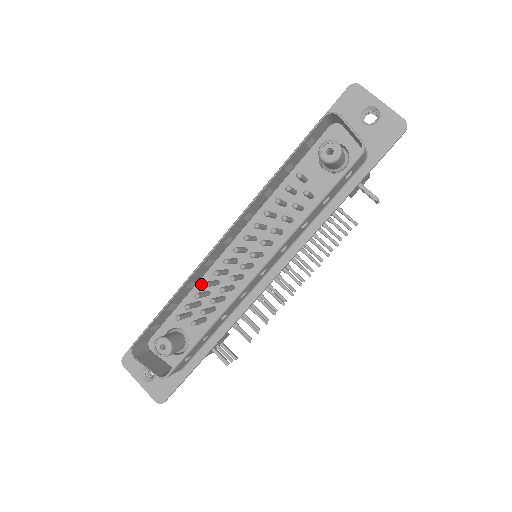
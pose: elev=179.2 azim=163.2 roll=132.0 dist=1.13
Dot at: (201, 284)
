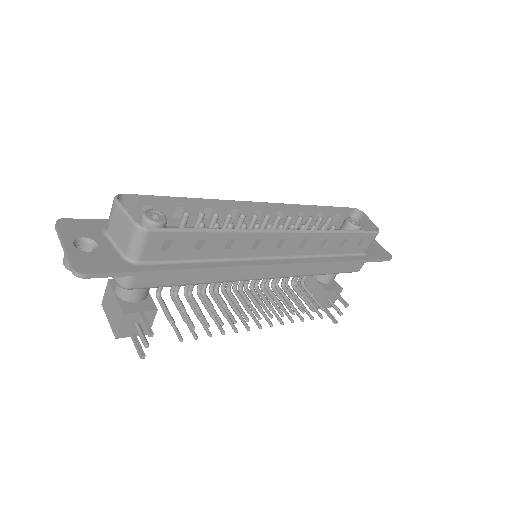
Dot at: occluded
